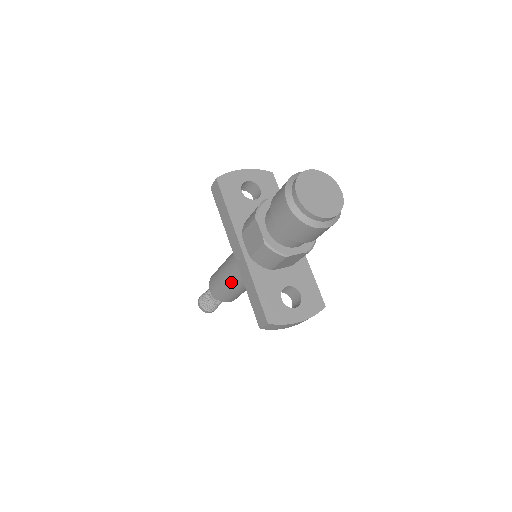
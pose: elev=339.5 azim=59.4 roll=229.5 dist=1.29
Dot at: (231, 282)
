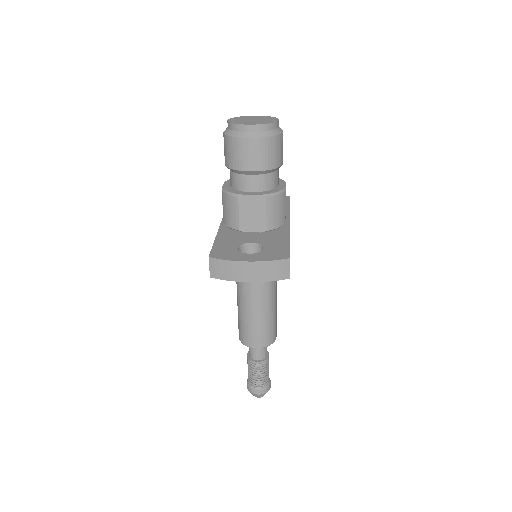
Dot at: (239, 297)
